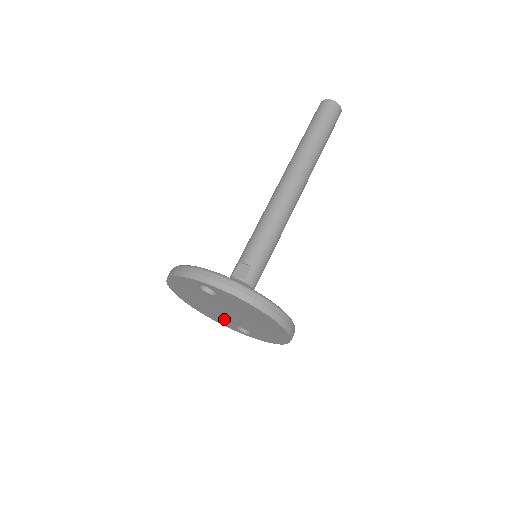
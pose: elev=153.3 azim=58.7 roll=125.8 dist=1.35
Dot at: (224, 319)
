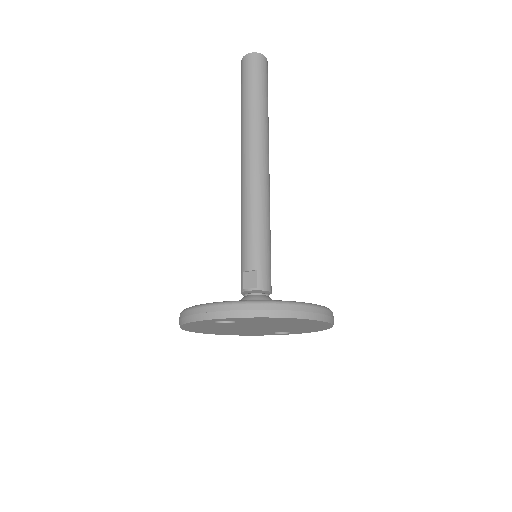
Dot at: (257, 332)
